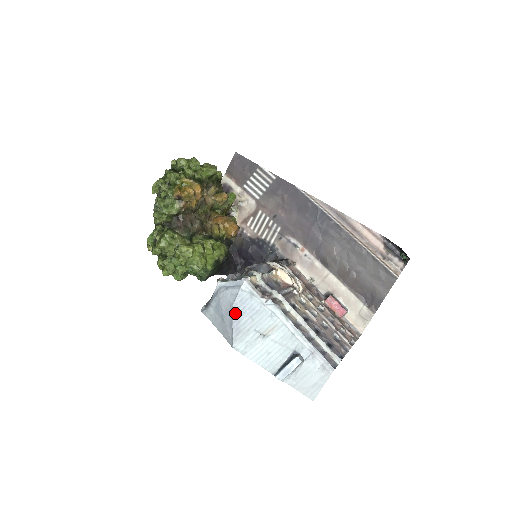
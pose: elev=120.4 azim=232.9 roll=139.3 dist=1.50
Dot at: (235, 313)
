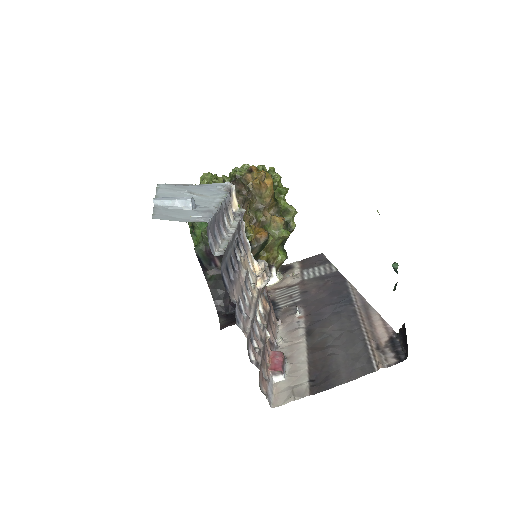
Dot at: (192, 185)
